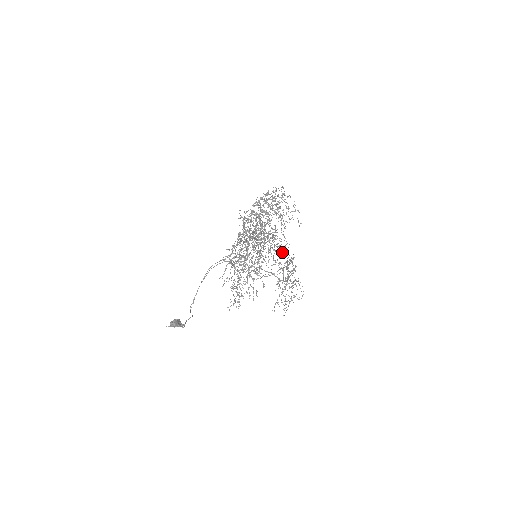
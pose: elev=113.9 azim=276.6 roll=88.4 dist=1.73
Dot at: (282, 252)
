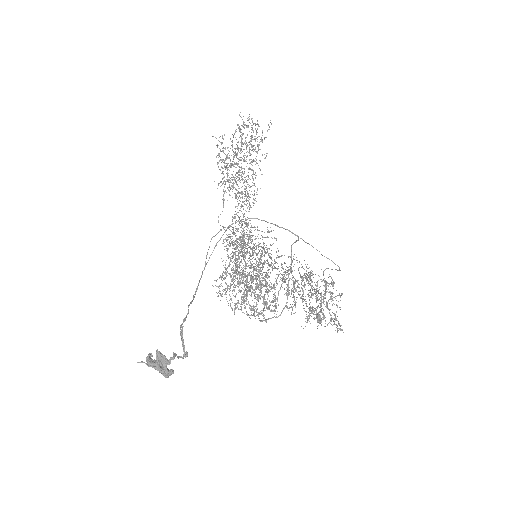
Dot at: (295, 301)
